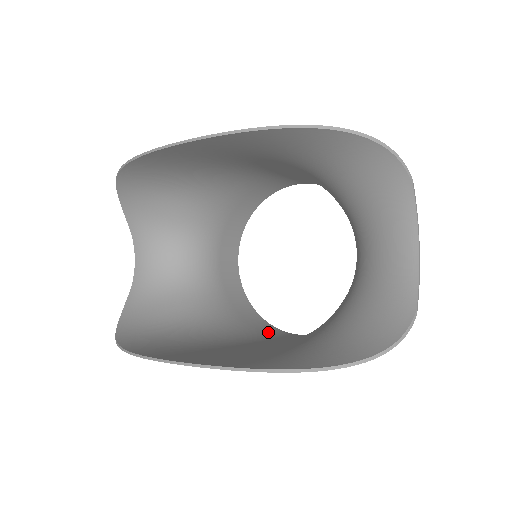
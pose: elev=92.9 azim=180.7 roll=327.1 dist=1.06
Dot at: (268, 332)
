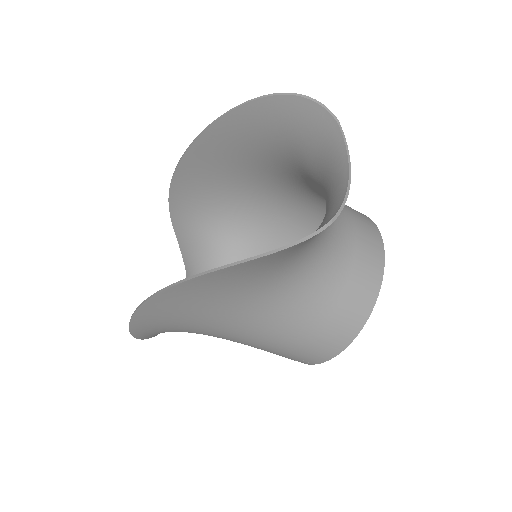
Dot at: occluded
